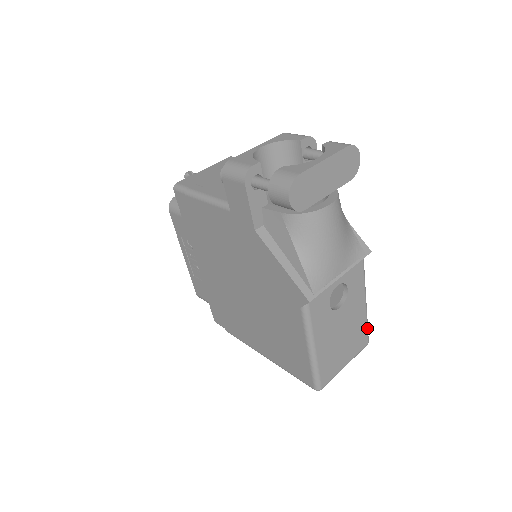
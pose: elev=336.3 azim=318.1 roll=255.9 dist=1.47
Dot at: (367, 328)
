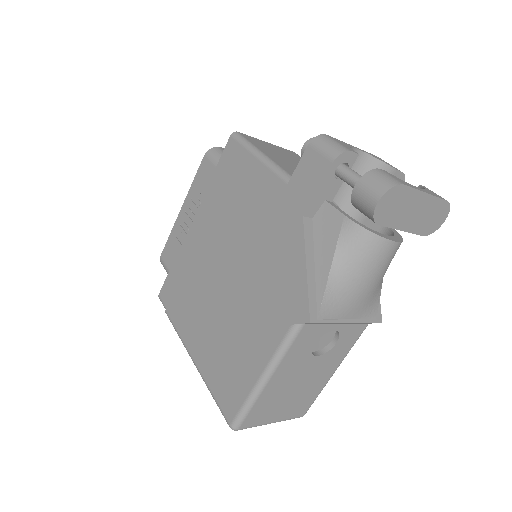
Dot at: (315, 399)
